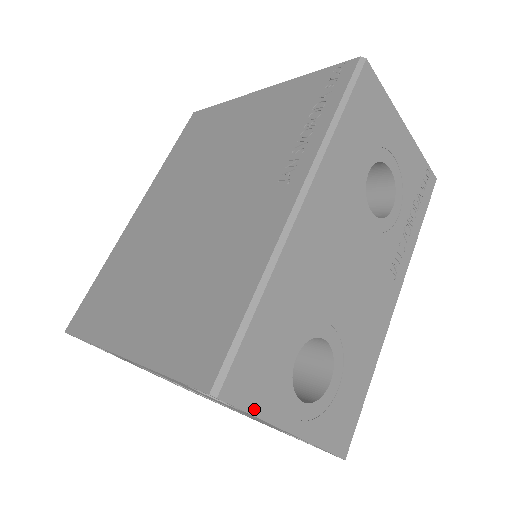
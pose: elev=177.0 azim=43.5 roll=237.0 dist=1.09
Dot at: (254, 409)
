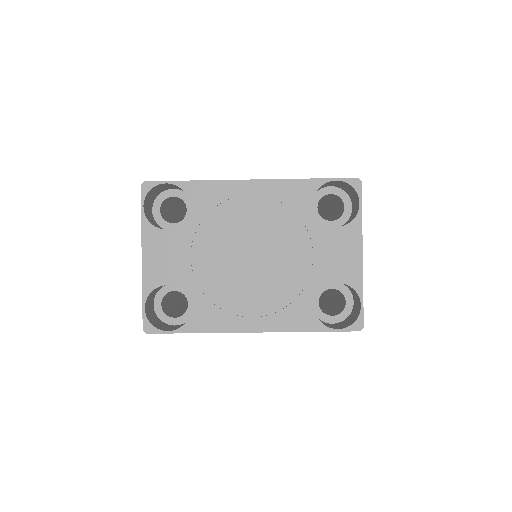
Dot at: (361, 213)
